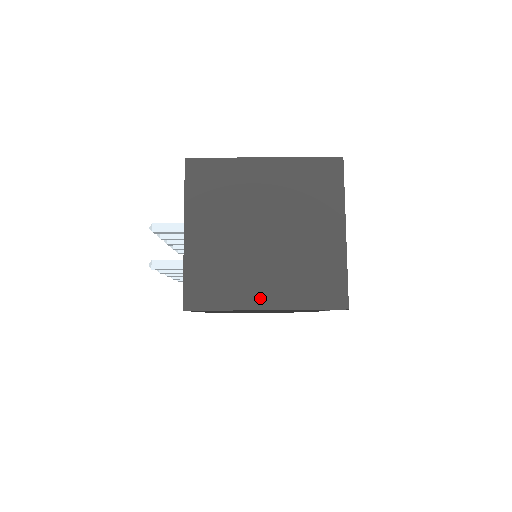
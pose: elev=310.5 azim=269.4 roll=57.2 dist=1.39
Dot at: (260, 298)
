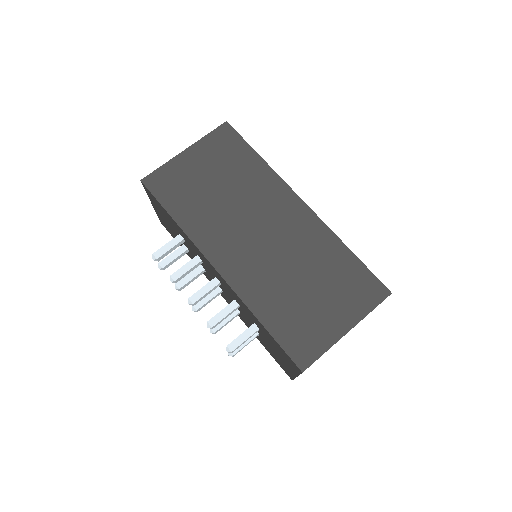
Dot at: occluded
